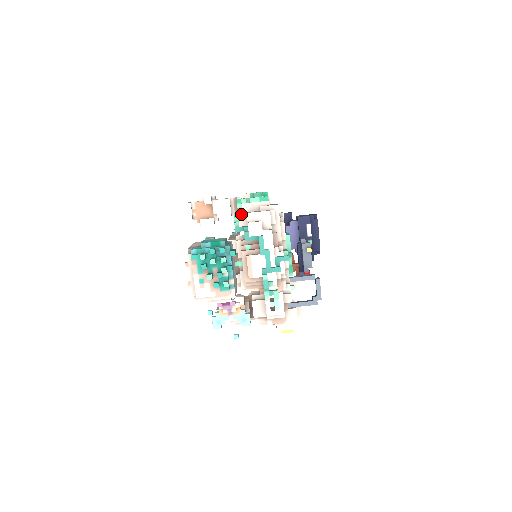
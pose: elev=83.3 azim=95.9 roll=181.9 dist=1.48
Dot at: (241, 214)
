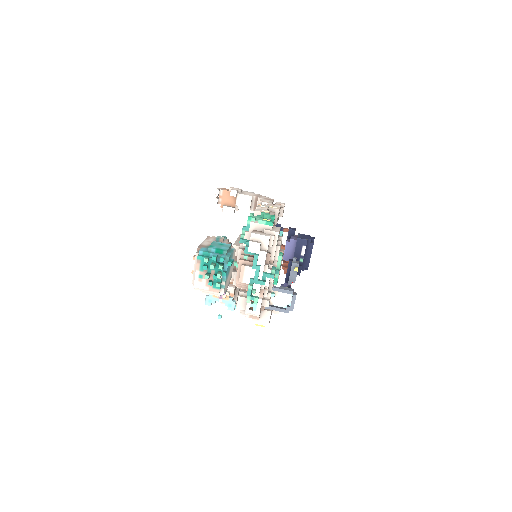
Dot at: (248, 229)
